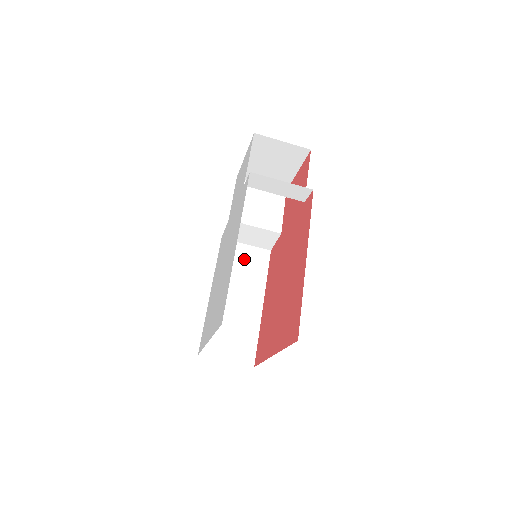
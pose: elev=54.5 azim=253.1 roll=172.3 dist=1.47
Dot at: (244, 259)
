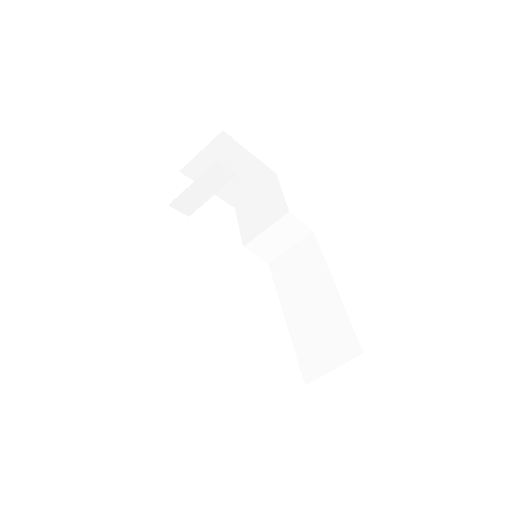
Dot at: (295, 262)
